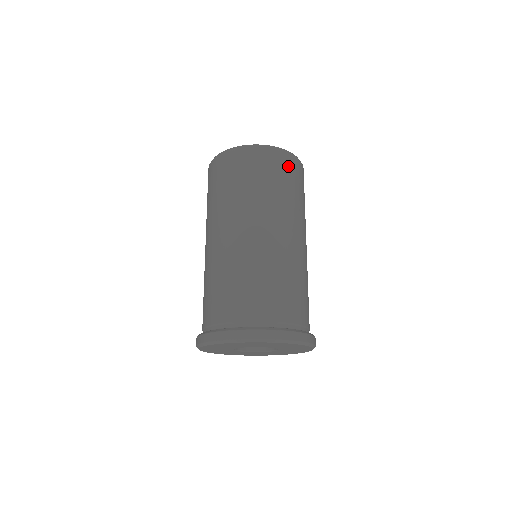
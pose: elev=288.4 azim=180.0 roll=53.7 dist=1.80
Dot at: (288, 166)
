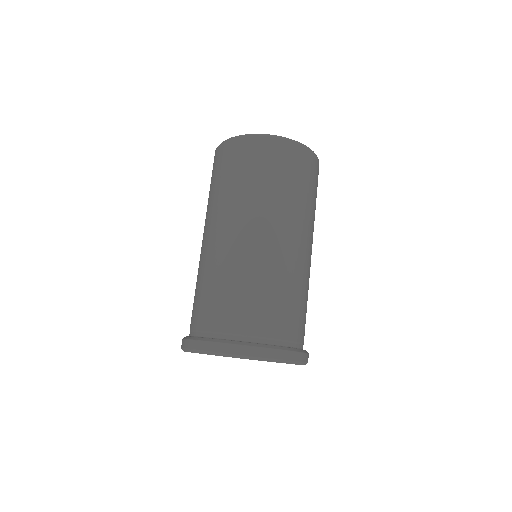
Dot at: (288, 157)
